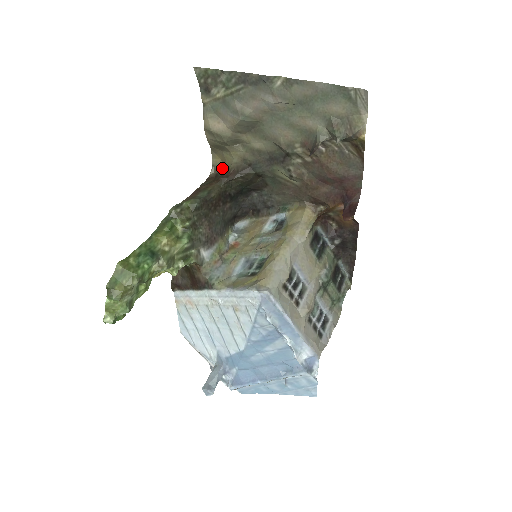
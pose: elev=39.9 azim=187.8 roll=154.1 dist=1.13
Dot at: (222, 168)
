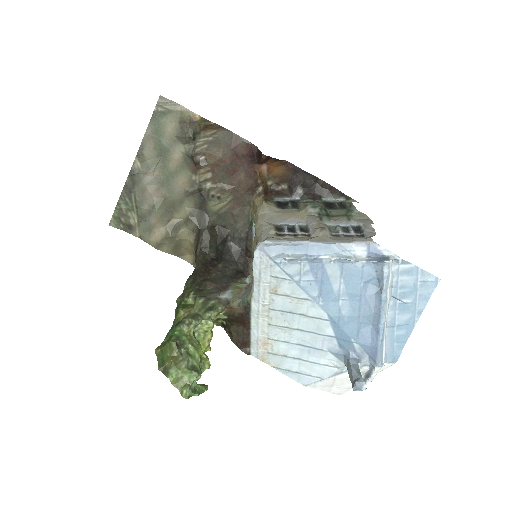
Dot at: occluded
